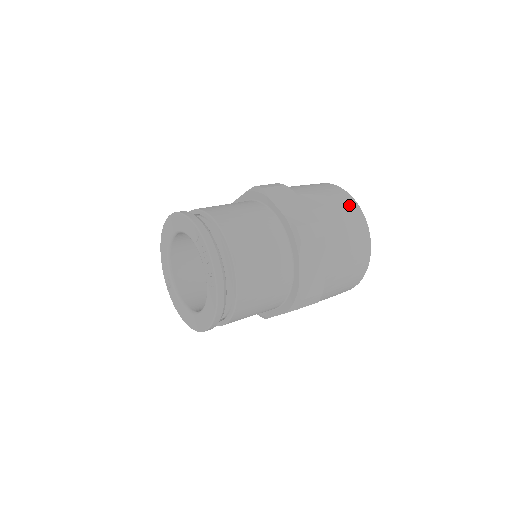
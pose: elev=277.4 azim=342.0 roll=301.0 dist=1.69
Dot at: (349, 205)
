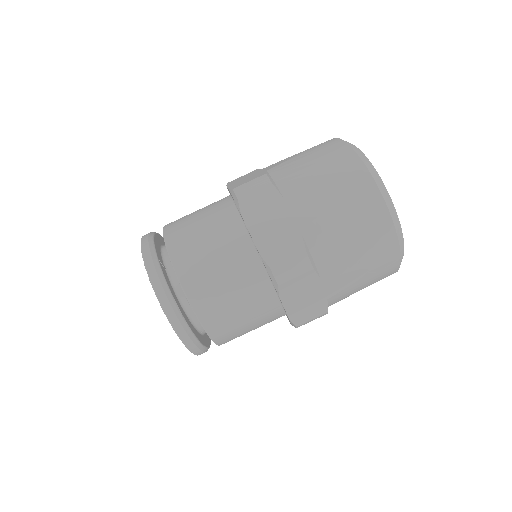
Dot at: (326, 146)
